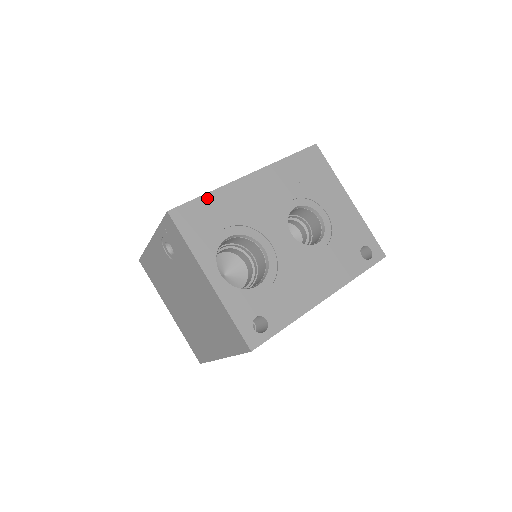
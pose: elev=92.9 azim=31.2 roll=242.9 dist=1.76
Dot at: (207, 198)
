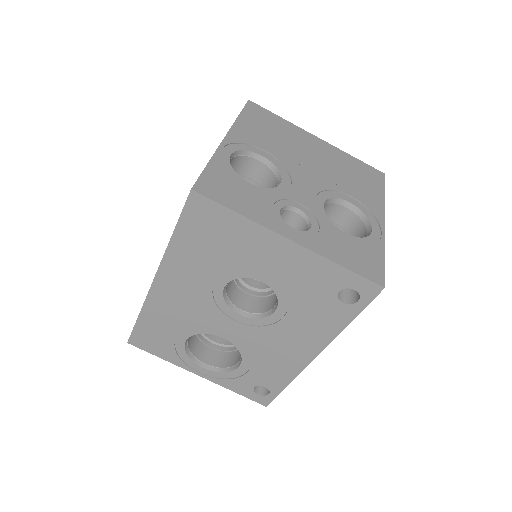
Dot at: (142, 320)
